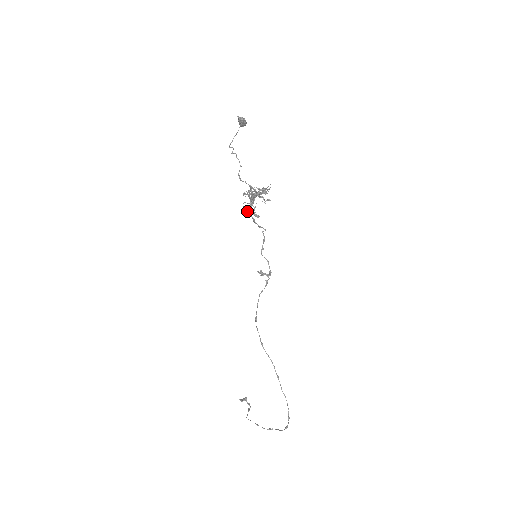
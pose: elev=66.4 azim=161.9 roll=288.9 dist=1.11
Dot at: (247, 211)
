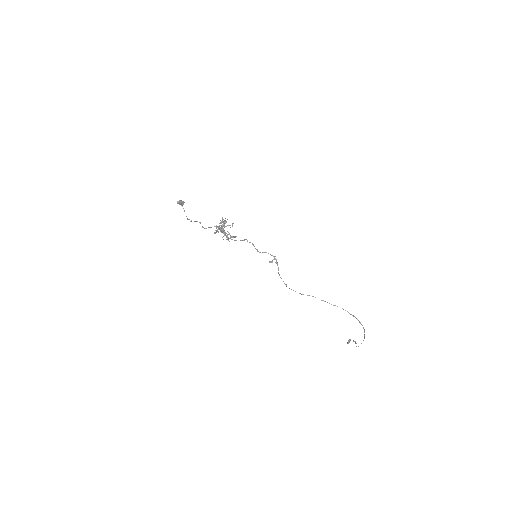
Dot at: occluded
